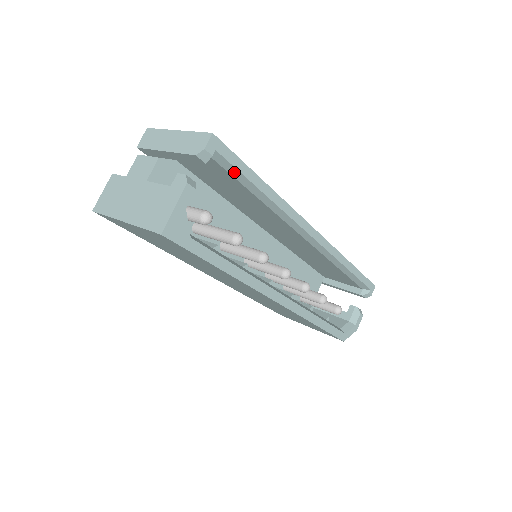
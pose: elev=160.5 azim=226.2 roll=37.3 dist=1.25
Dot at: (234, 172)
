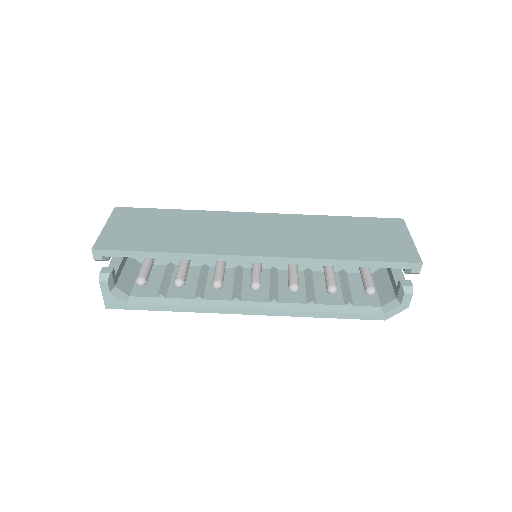
Dot at: (132, 256)
